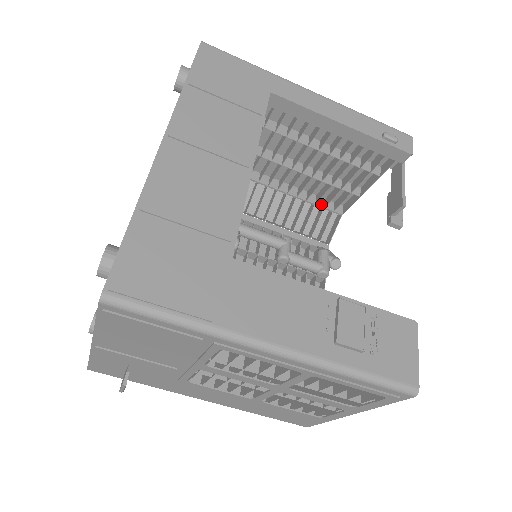
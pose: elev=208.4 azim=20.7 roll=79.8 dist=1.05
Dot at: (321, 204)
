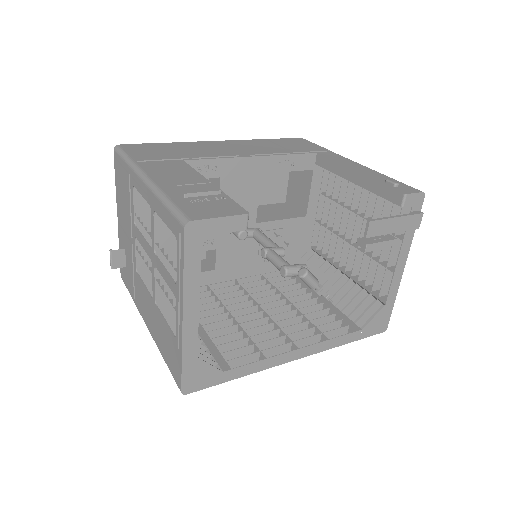
Dot at: (370, 289)
